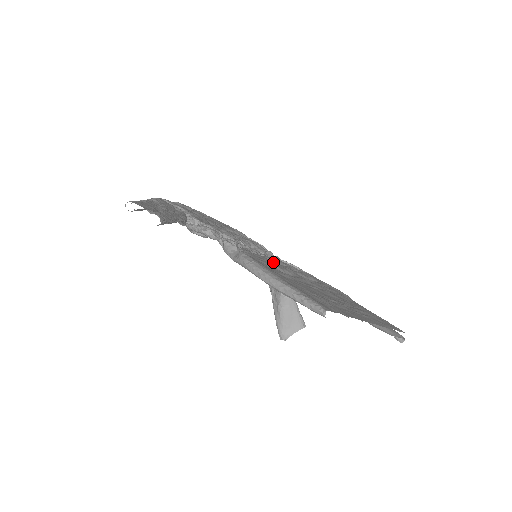
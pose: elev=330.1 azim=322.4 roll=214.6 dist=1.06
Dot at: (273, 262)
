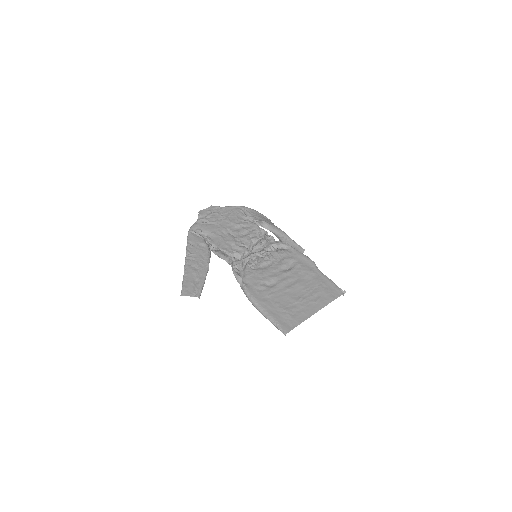
Dot at: (264, 273)
